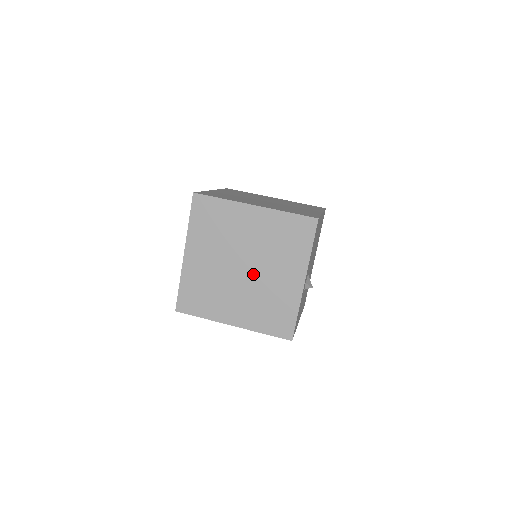
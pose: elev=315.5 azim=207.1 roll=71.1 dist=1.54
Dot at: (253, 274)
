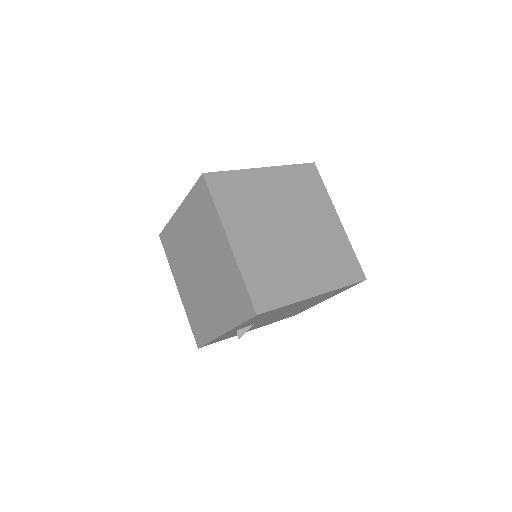
Dot at: (202, 282)
